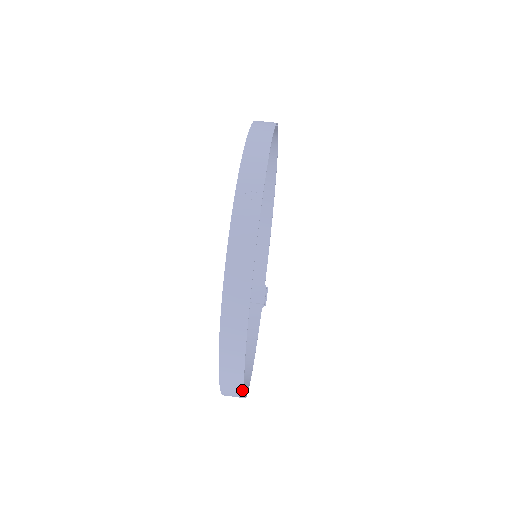
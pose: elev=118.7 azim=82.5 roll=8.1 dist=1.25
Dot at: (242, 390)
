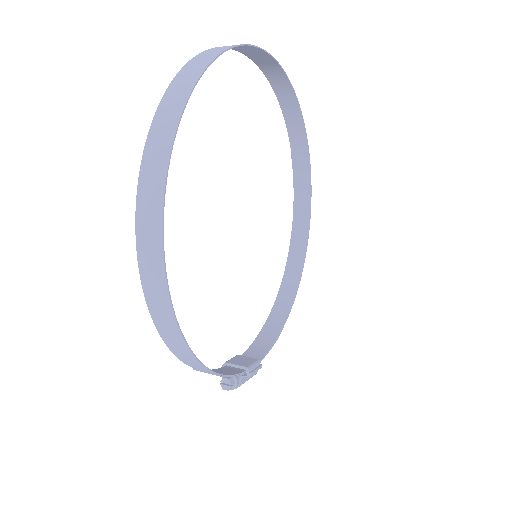
Dot at: (167, 161)
